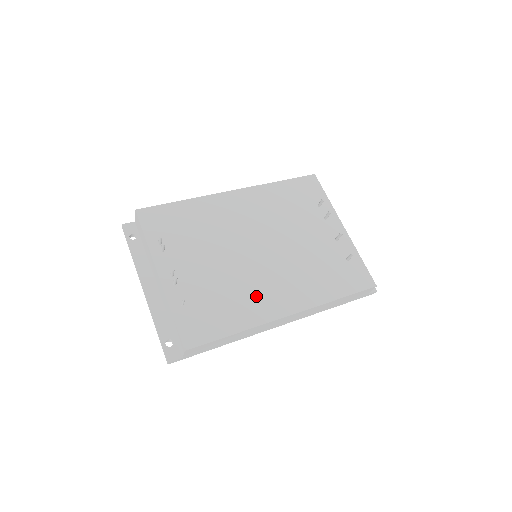
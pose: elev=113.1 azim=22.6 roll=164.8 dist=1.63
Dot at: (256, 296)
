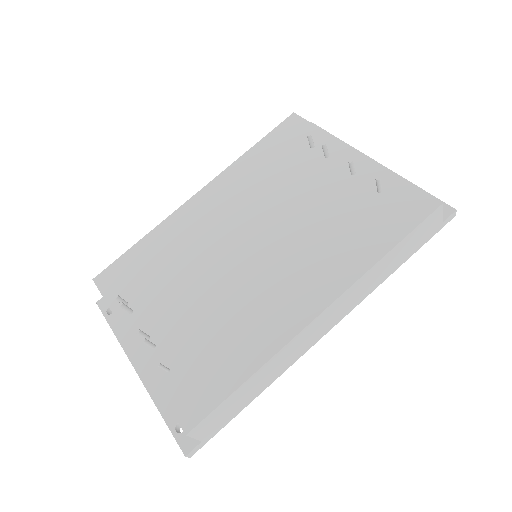
Dot at: (262, 311)
